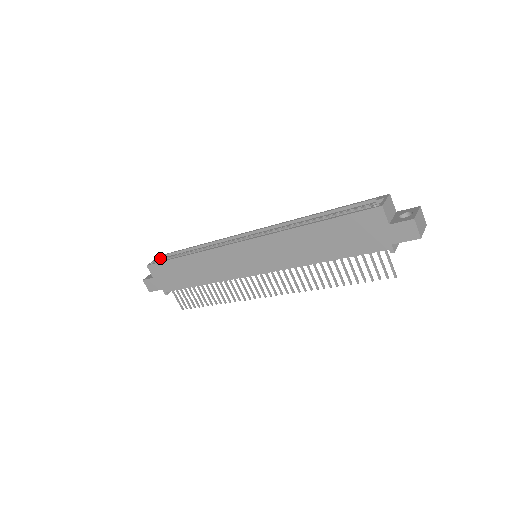
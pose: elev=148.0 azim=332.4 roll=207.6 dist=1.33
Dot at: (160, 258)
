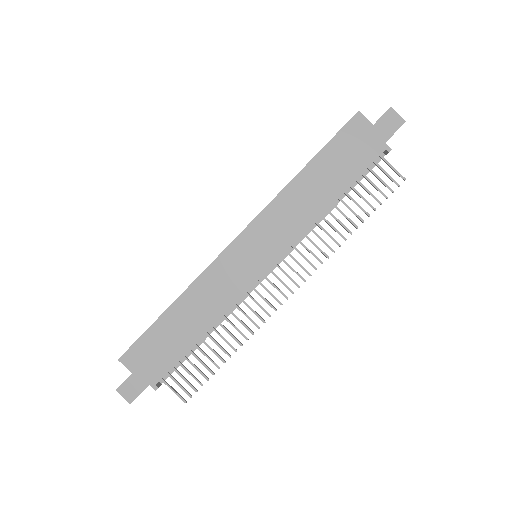
Dot at: occluded
